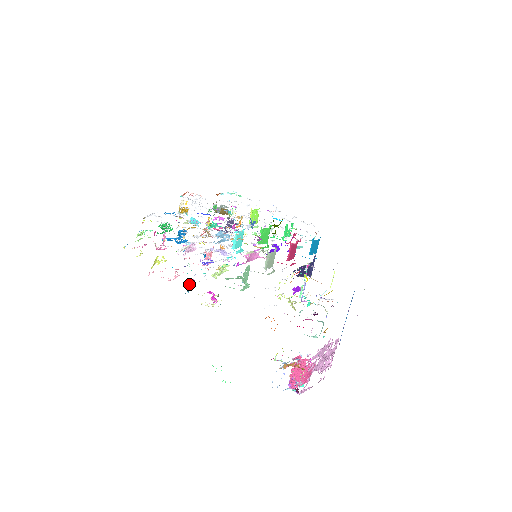
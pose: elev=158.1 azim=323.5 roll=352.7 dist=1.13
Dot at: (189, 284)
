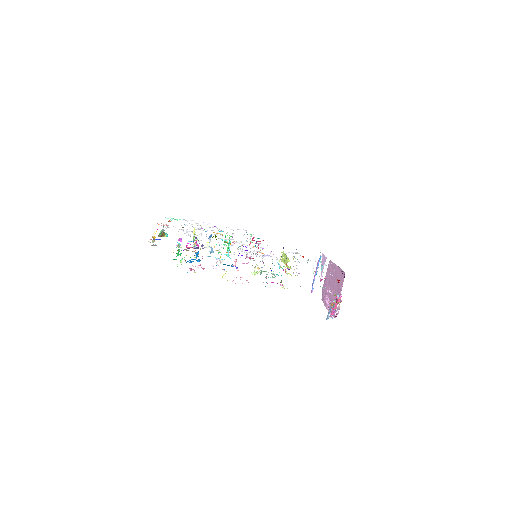
Dot at: occluded
